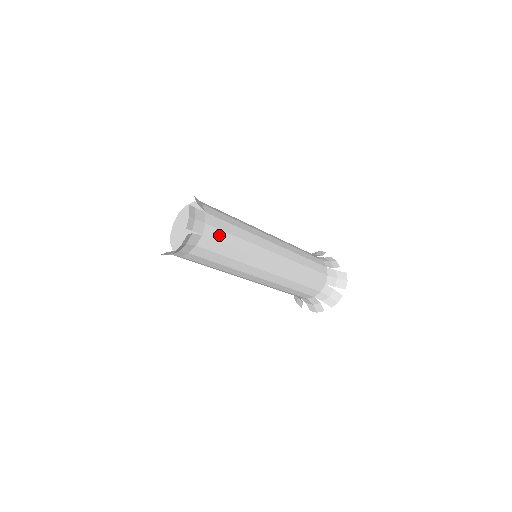
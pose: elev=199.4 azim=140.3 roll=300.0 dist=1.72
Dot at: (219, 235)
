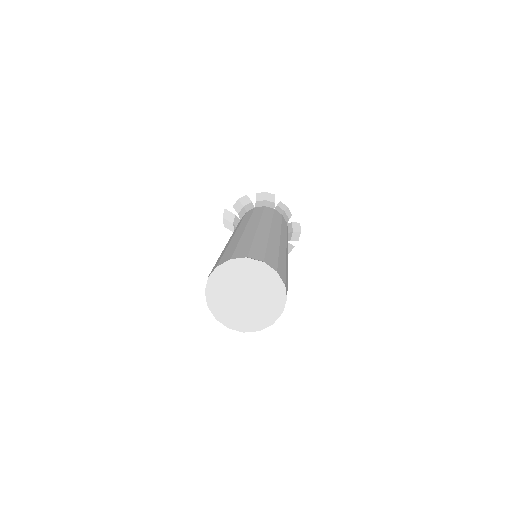
Dot at: occluded
